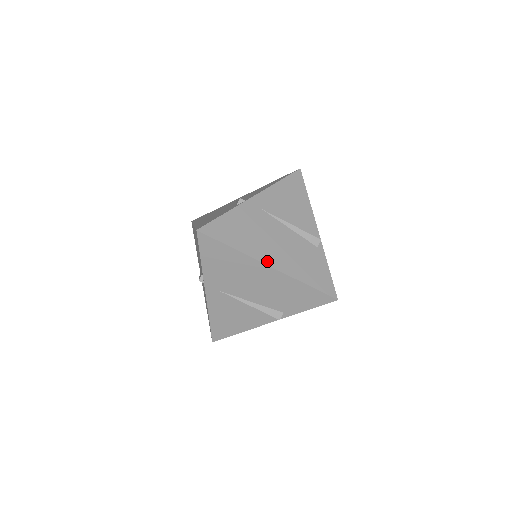
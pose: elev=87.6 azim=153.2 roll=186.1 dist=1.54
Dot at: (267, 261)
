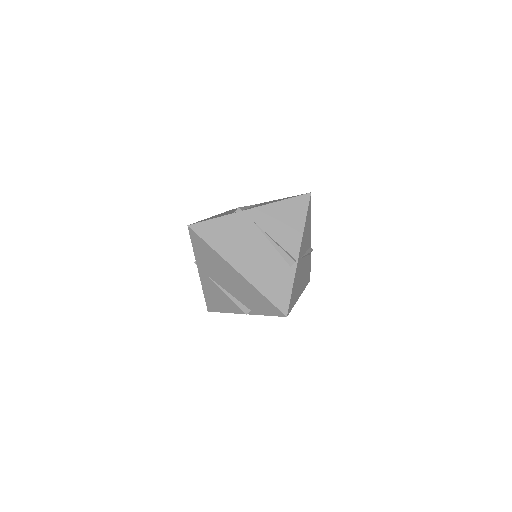
Dot at: (300, 294)
